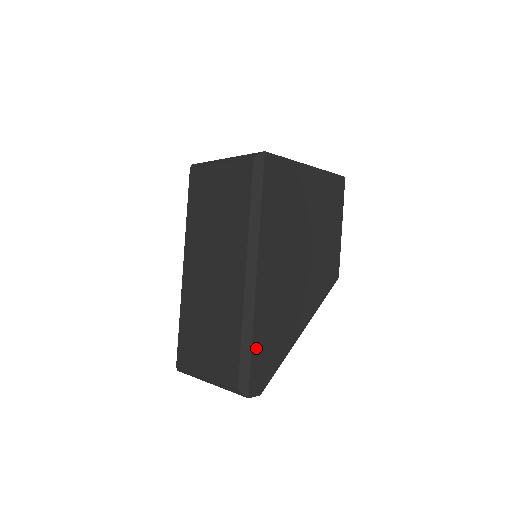
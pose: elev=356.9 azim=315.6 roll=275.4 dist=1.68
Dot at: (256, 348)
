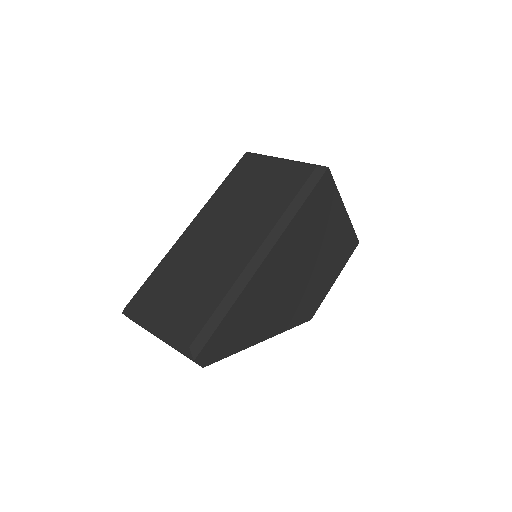
Dot at: (227, 320)
